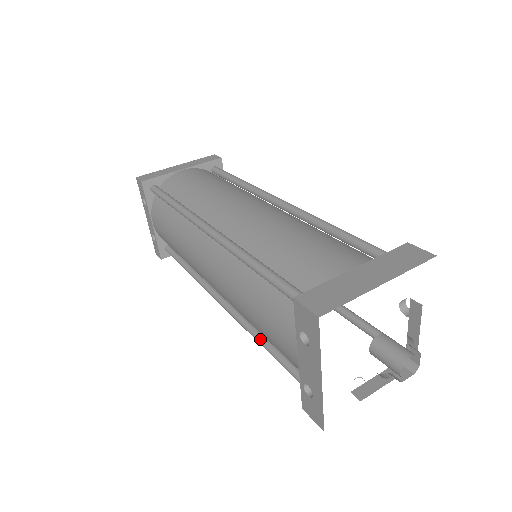
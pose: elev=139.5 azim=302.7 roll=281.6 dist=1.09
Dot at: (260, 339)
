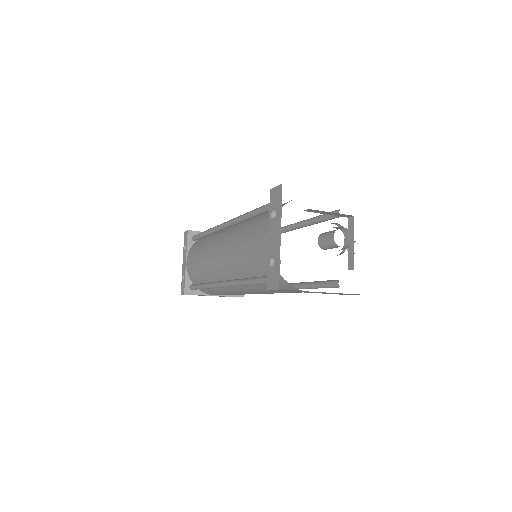
Dot at: (247, 279)
